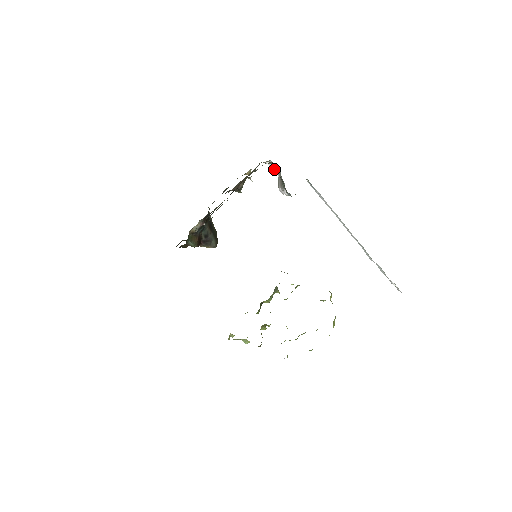
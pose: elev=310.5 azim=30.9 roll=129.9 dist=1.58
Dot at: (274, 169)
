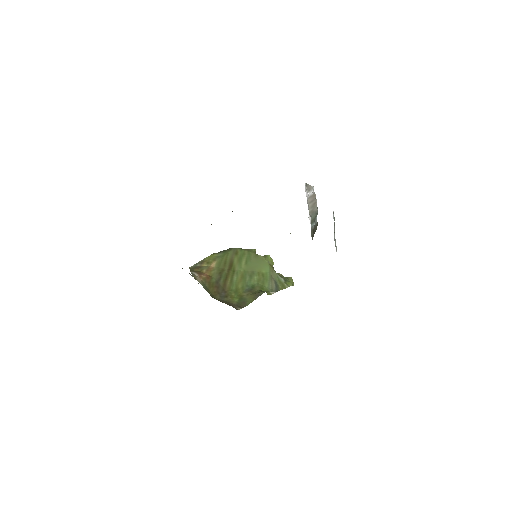
Dot at: occluded
